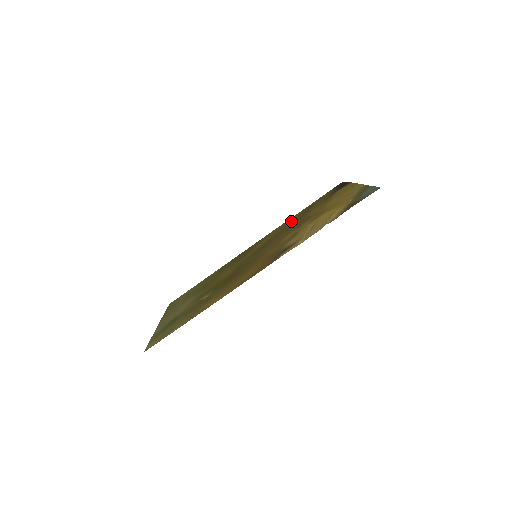
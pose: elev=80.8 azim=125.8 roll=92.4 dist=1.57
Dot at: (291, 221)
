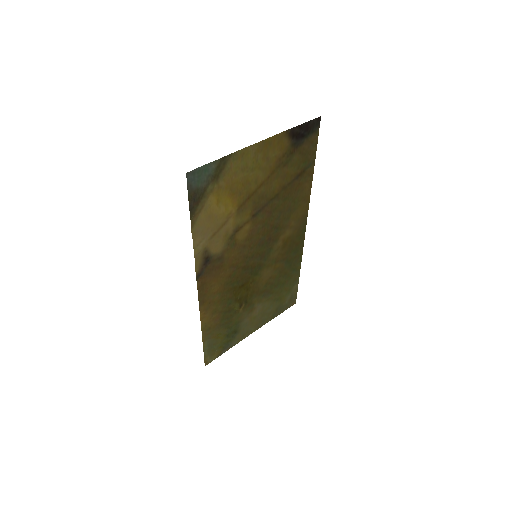
Dot at: (296, 195)
